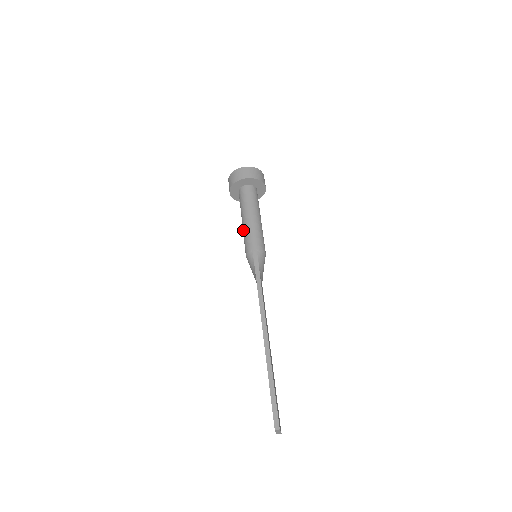
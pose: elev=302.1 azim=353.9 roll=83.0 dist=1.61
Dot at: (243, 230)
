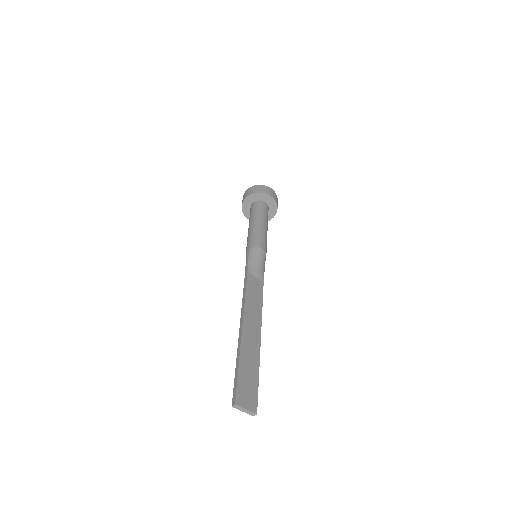
Dot at: occluded
